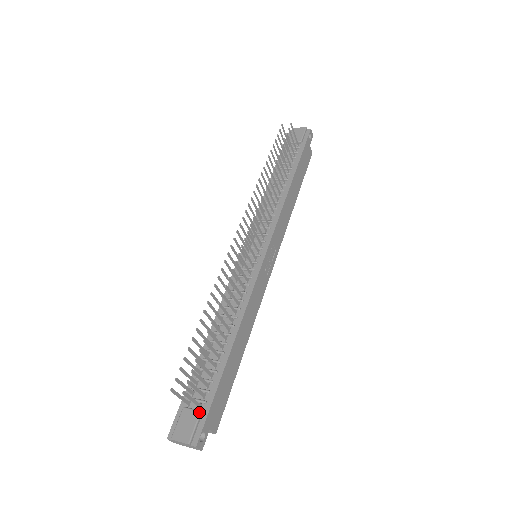
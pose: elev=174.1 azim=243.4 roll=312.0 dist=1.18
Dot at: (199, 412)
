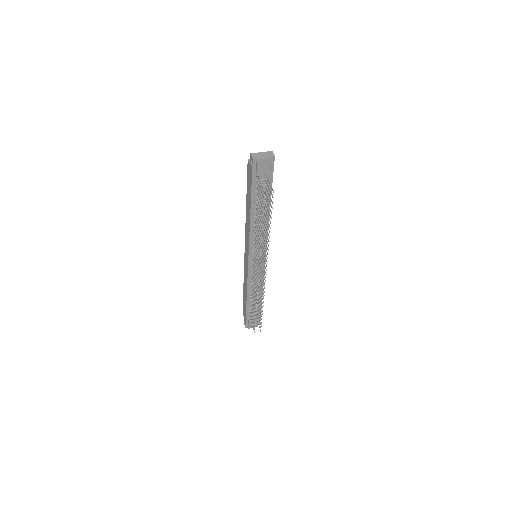
Dot at: occluded
